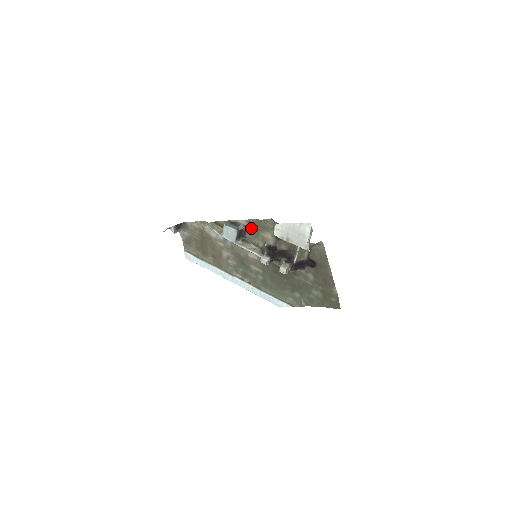
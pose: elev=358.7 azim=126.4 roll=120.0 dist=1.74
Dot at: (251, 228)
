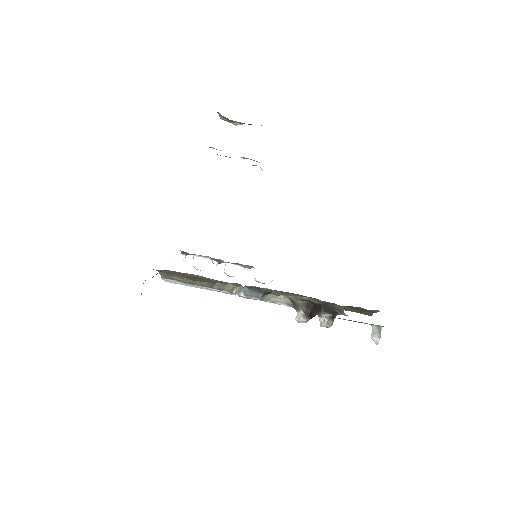
Dot at: (280, 291)
